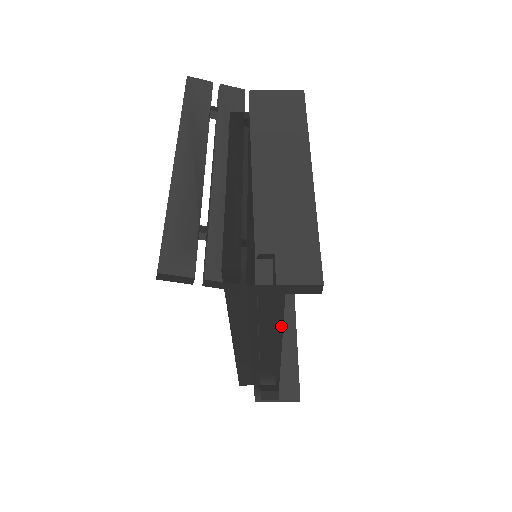
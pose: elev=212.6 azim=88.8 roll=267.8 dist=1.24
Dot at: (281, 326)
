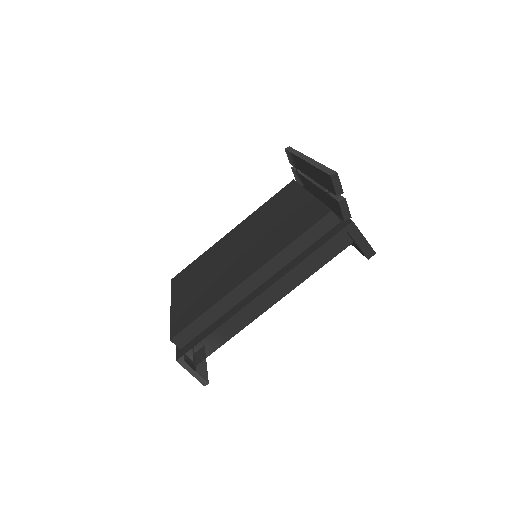
Dot at: (304, 279)
